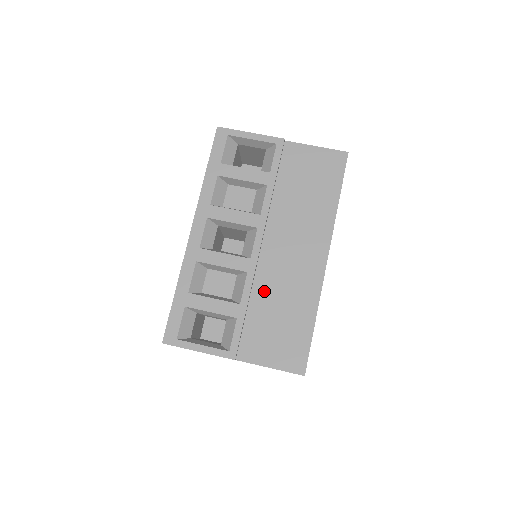
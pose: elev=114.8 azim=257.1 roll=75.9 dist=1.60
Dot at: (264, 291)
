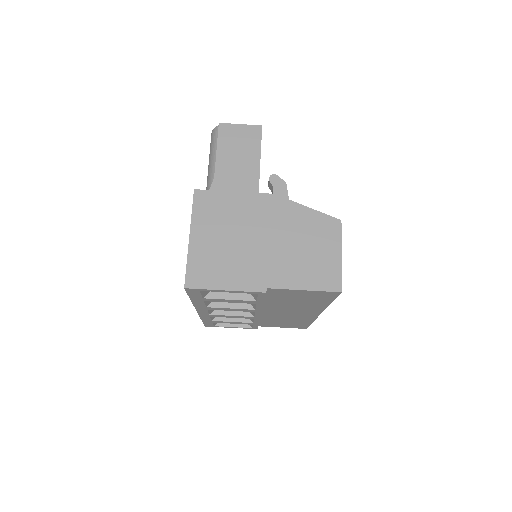
Dot at: occluded
